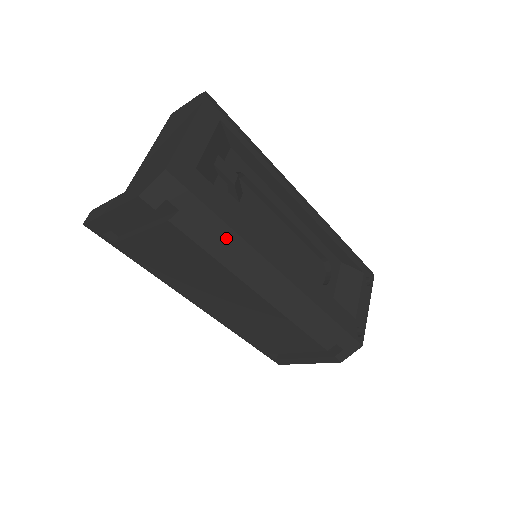
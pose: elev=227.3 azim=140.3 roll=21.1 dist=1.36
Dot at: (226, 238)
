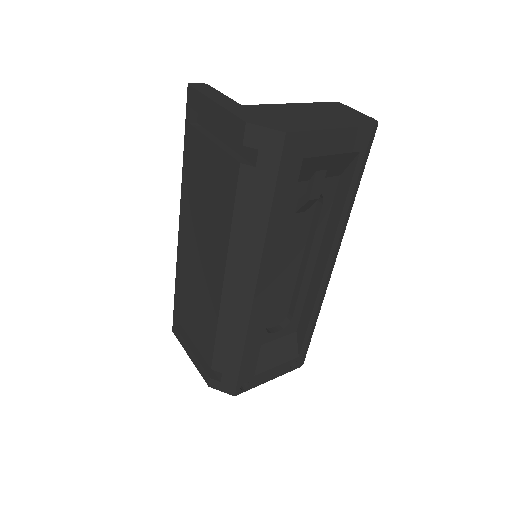
Dot at: (256, 224)
